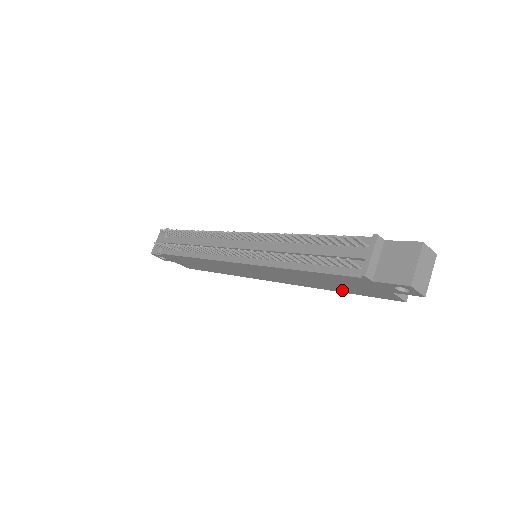
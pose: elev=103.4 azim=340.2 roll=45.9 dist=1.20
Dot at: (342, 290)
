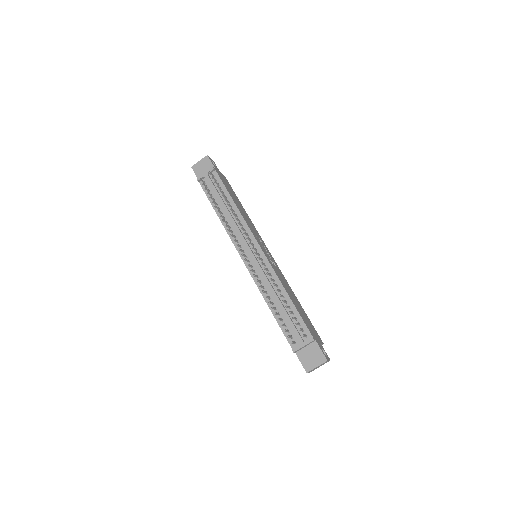
Dot at: occluded
